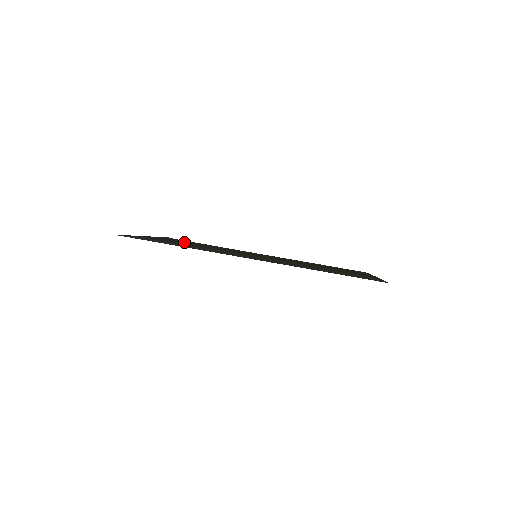
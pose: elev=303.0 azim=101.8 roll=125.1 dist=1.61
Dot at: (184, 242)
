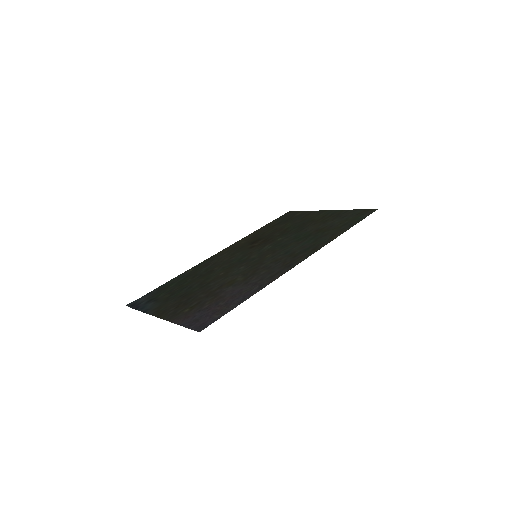
Dot at: (180, 292)
